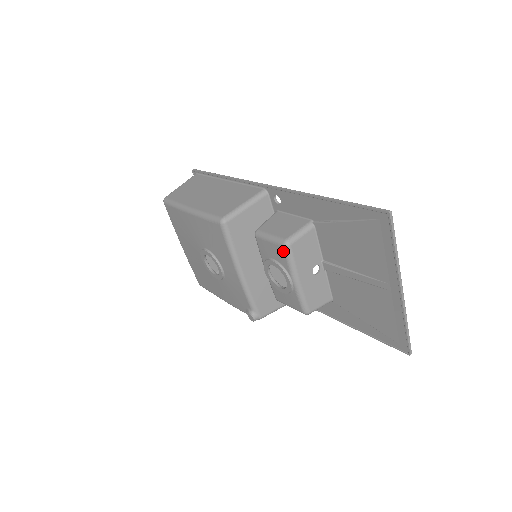
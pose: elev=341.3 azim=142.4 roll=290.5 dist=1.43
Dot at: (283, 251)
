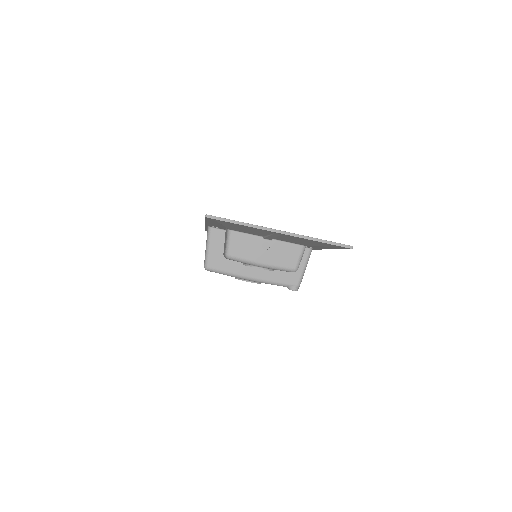
Dot at: occluded
